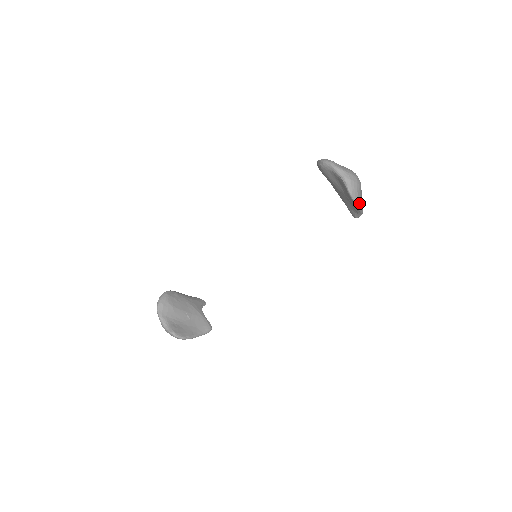
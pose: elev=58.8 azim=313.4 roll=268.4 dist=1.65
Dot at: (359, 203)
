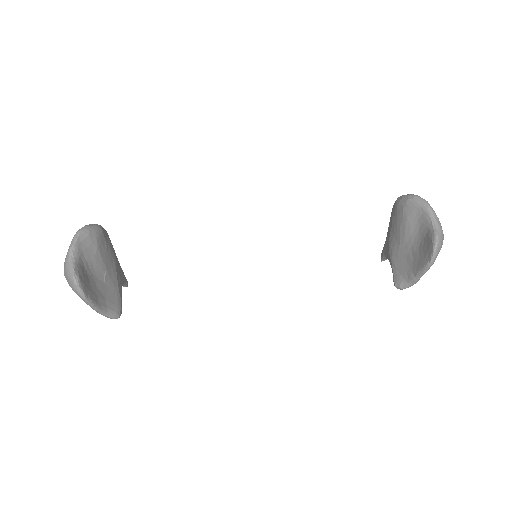
Dot at: (433, 263)
